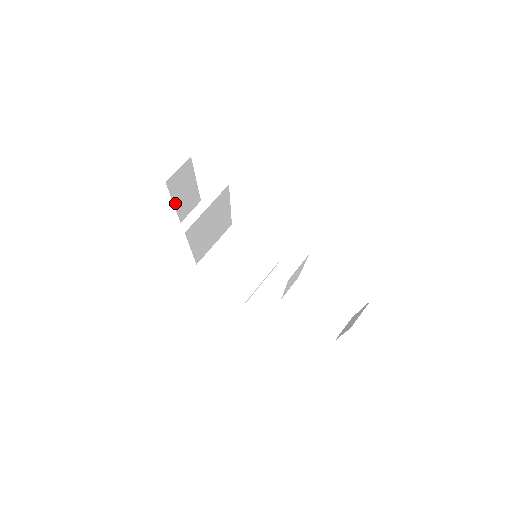
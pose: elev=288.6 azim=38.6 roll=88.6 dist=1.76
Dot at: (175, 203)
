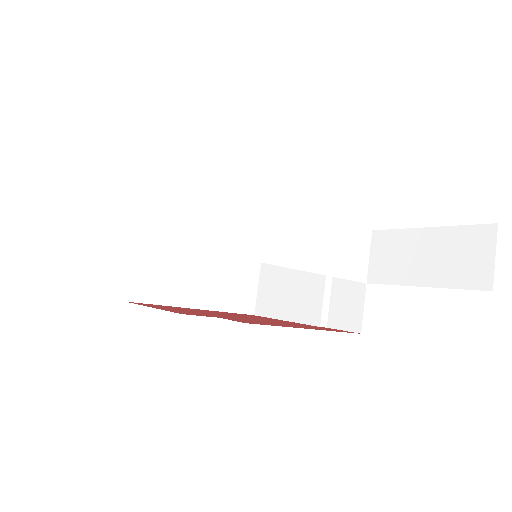
Dot at: occluded
